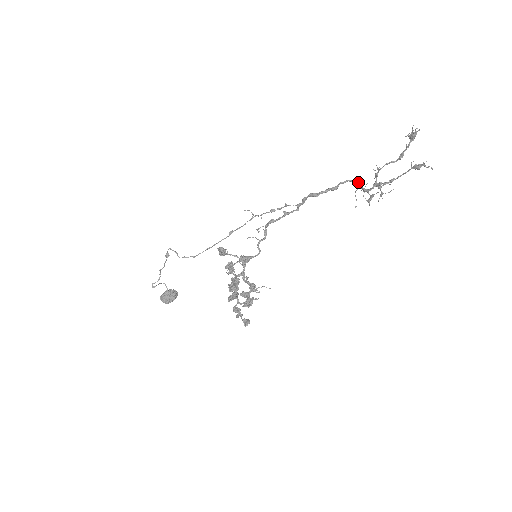
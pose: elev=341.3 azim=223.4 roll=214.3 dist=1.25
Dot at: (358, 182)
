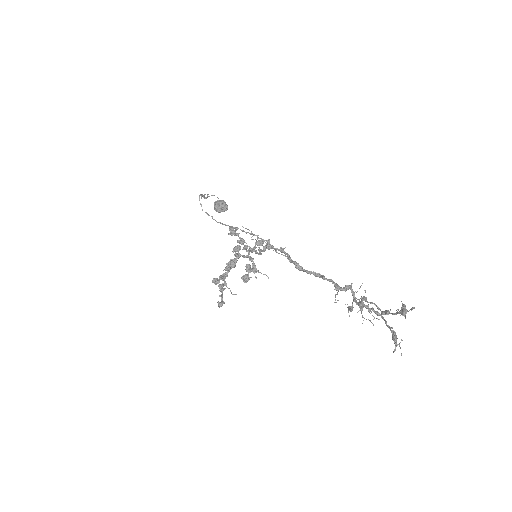
Dot at: (341, 290)
